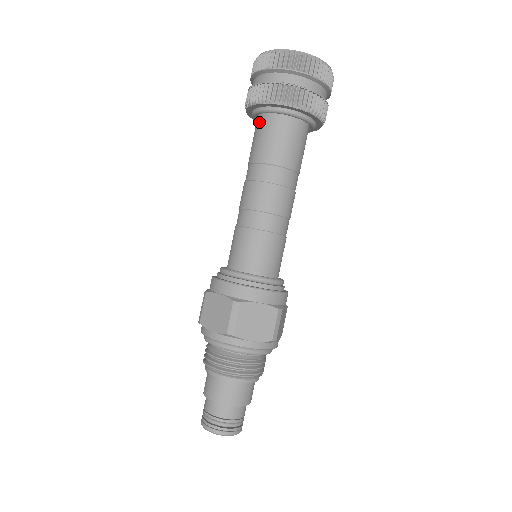
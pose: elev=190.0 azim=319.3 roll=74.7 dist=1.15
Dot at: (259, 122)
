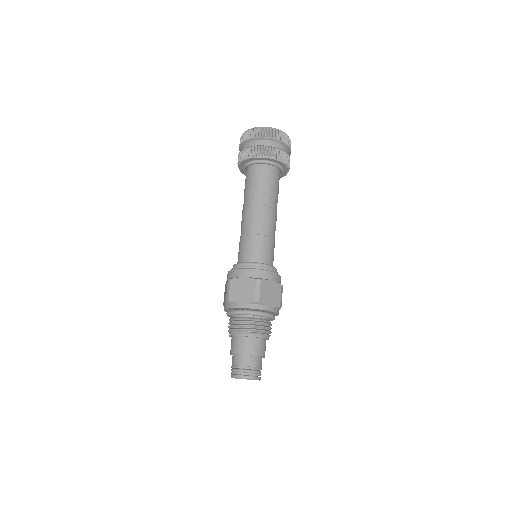
Dot at: occluded
